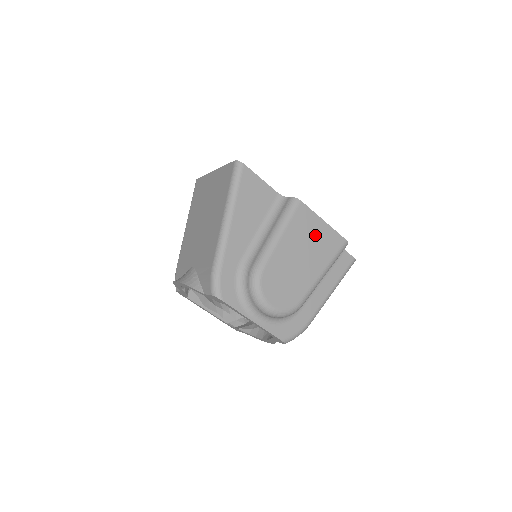
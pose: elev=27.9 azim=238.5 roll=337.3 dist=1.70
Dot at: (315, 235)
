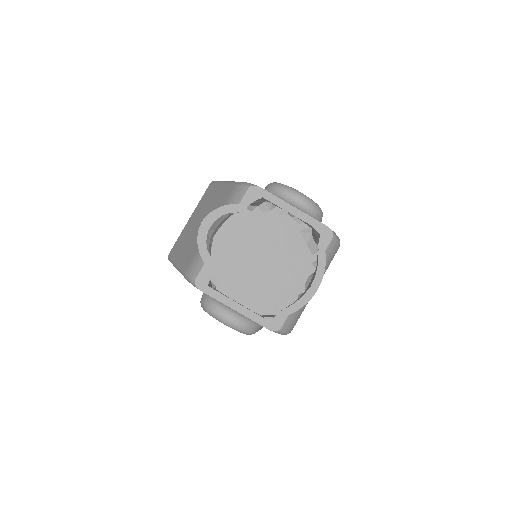
Dot at: occluded
